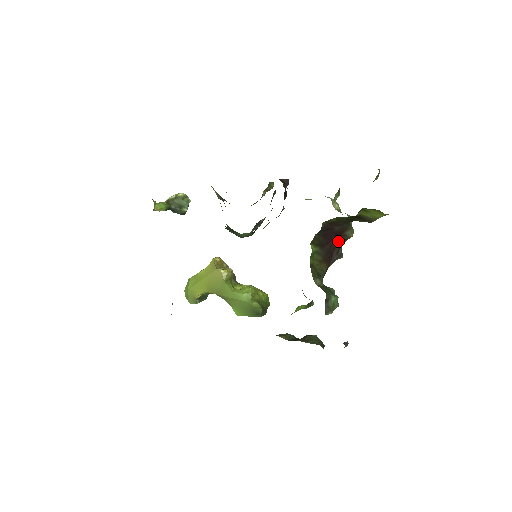
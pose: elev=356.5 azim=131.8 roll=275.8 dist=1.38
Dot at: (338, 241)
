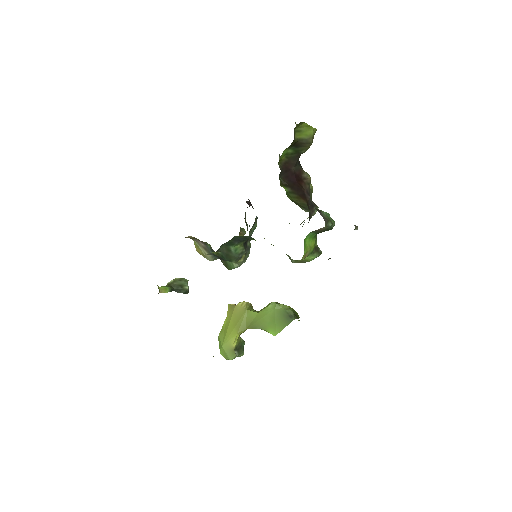
Dot at: (302, 184)
